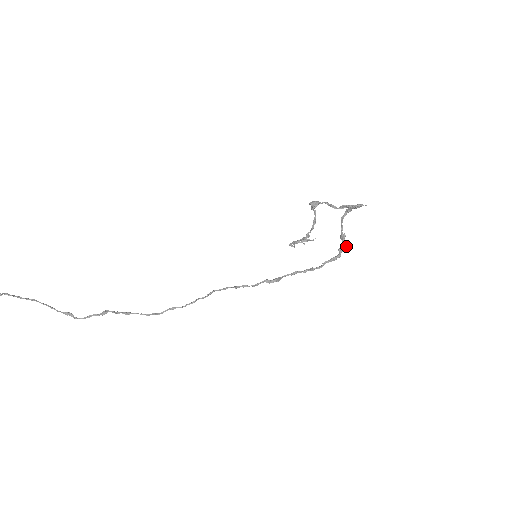
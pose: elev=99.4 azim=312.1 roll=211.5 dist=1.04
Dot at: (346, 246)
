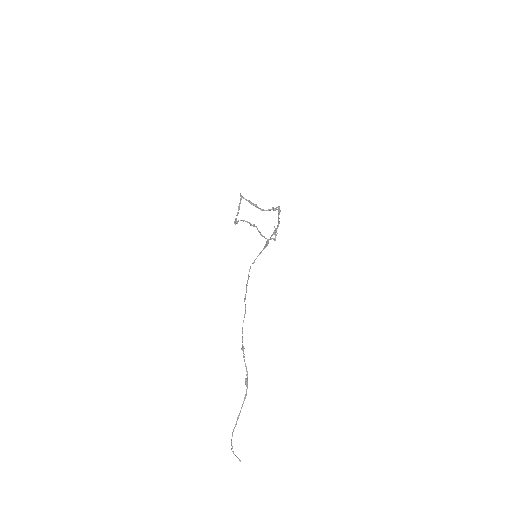
Dot at: (278, 206)
